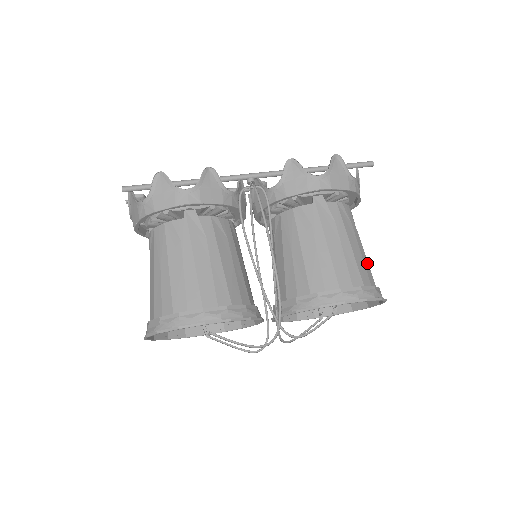
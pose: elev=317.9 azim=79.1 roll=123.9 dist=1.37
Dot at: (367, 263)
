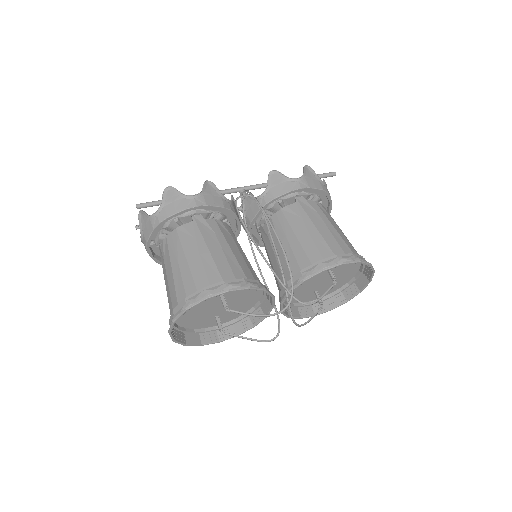
Dot at: (351, 244)
